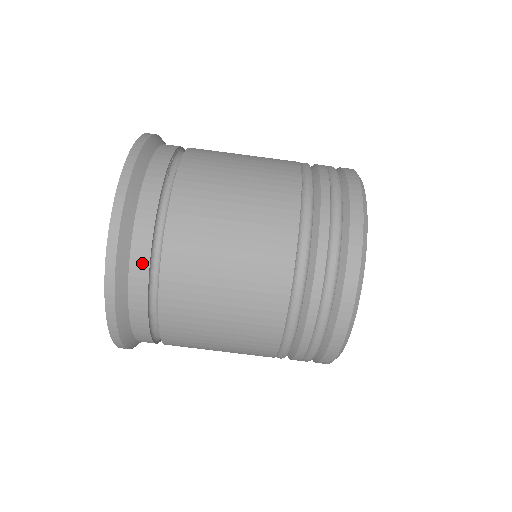
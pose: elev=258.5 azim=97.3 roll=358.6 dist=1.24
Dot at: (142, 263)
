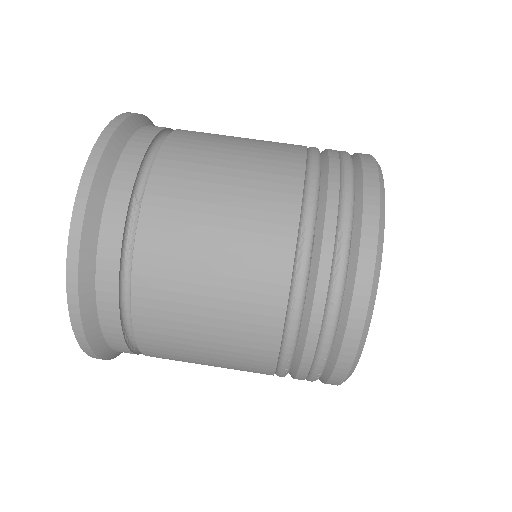
Dot at: (154, 129)
